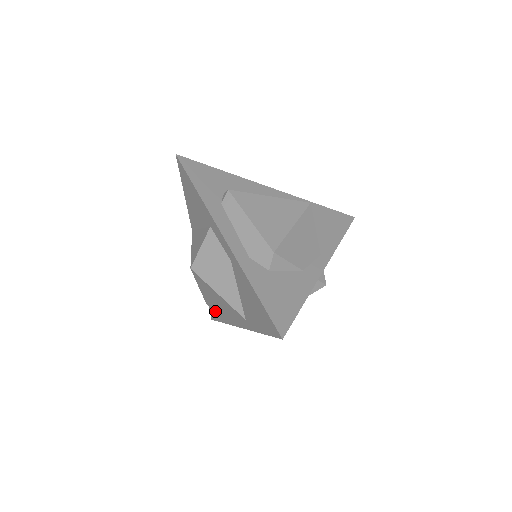
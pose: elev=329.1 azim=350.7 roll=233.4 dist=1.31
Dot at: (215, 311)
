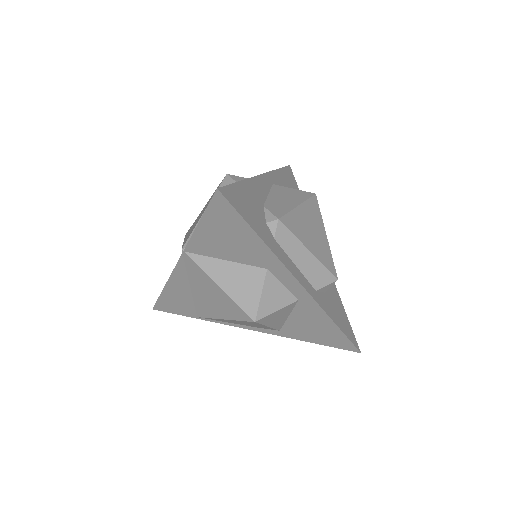
Dot at: (179, 309)
